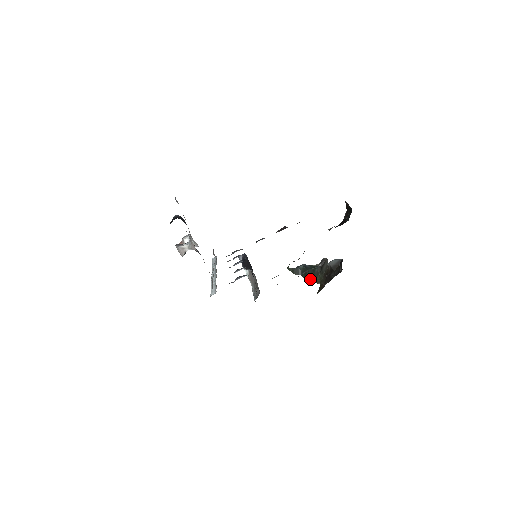
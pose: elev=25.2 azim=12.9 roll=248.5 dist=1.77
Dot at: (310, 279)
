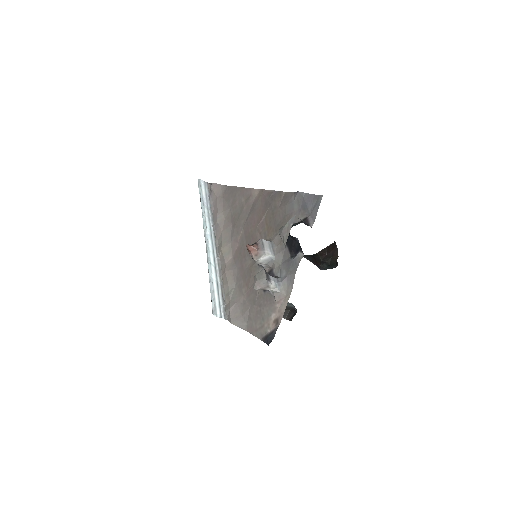
Dot at: occluded
